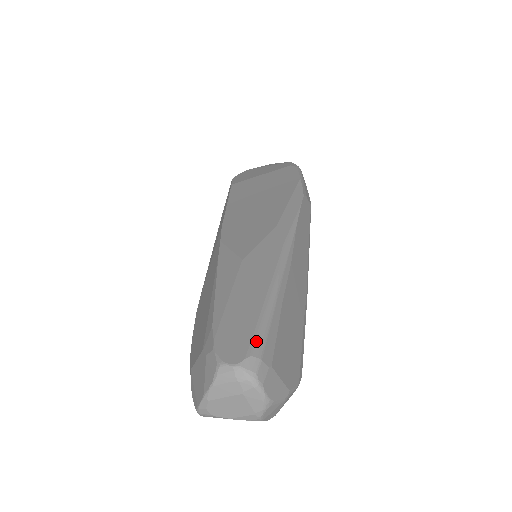
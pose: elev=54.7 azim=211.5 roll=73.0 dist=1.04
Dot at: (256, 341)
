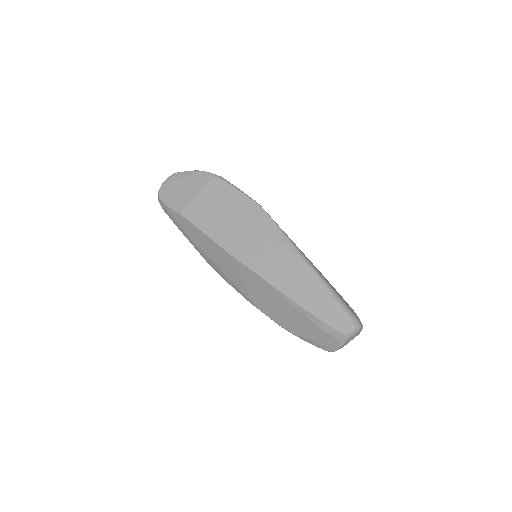
Dot at: (348, 313)
